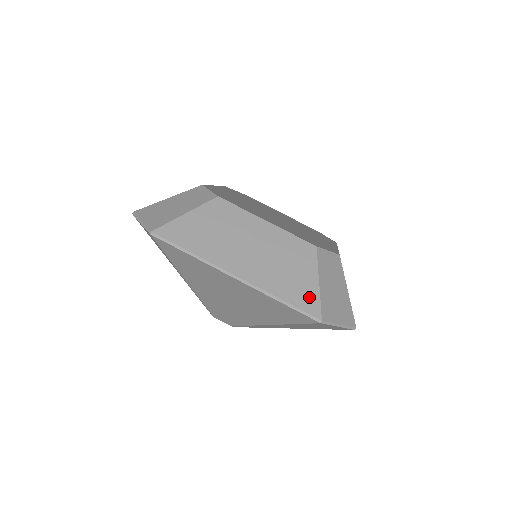
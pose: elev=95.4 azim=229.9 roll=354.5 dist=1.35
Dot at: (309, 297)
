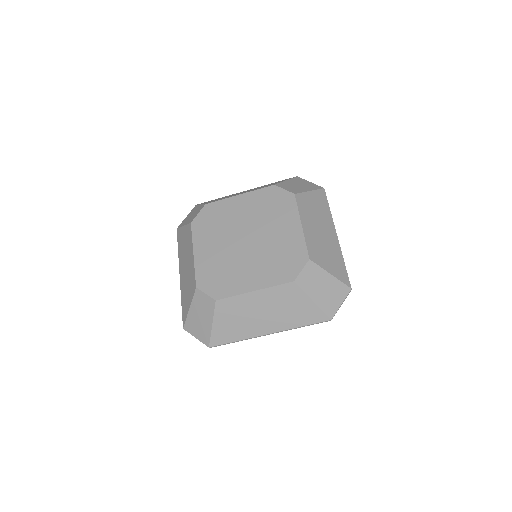
Dot at: (314, 314)
